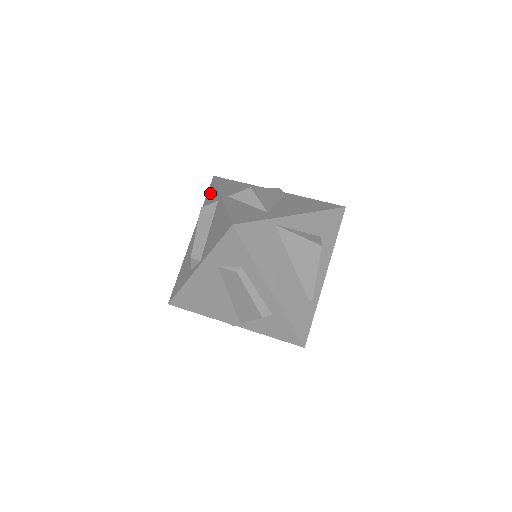
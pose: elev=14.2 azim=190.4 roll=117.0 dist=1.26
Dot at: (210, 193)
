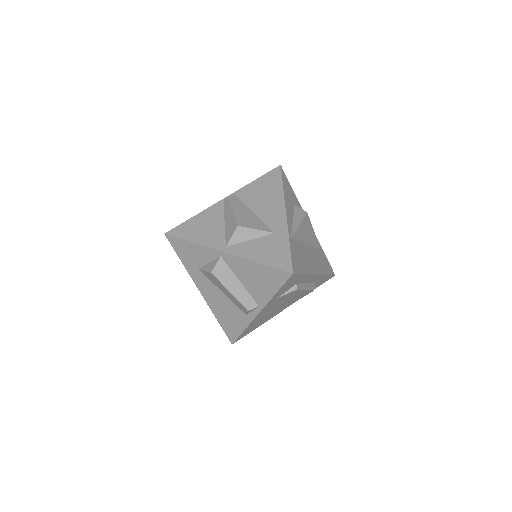
Dot at: (185, 251)
